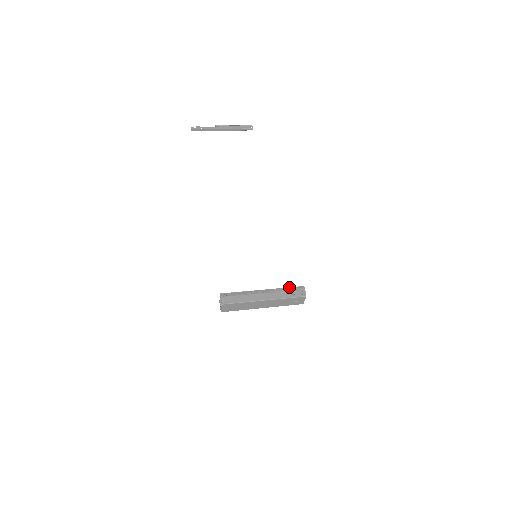
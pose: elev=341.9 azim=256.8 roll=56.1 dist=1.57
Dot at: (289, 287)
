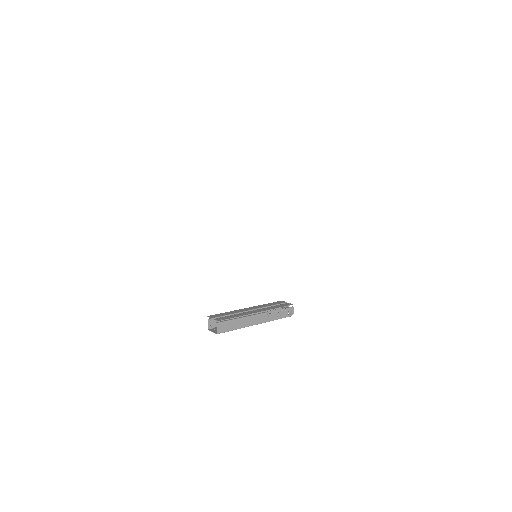
Dot at: (281, 307)
